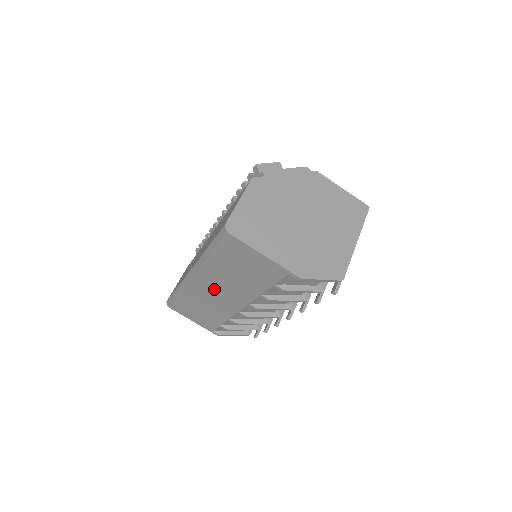
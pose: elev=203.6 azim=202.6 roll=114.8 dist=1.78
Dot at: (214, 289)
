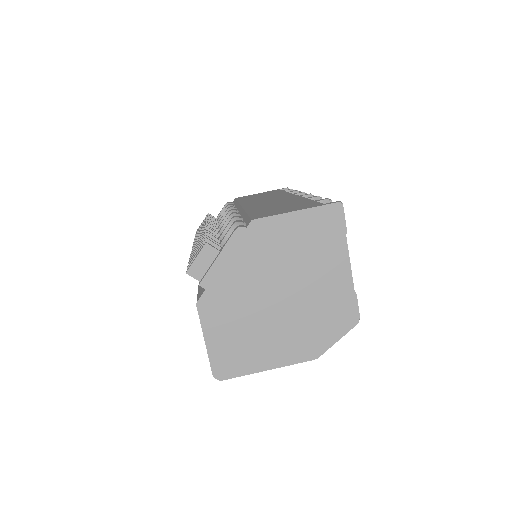
Dot at: occluded
